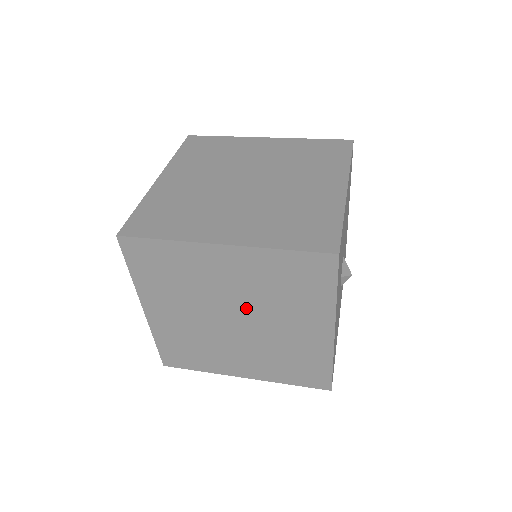
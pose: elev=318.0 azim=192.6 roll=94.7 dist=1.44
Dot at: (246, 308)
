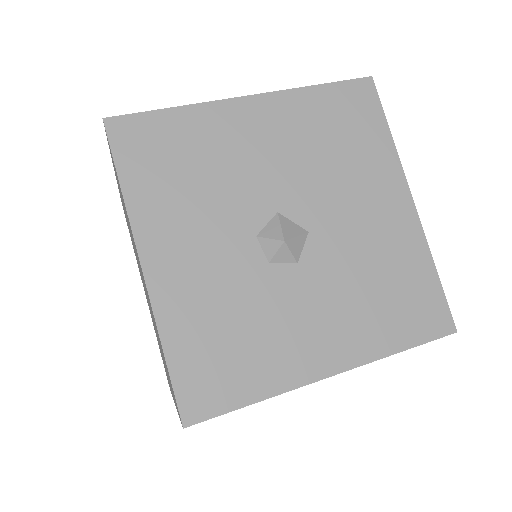
Dot at: occluded
